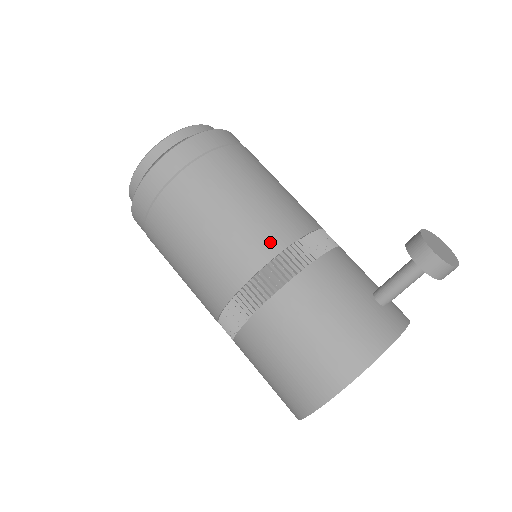
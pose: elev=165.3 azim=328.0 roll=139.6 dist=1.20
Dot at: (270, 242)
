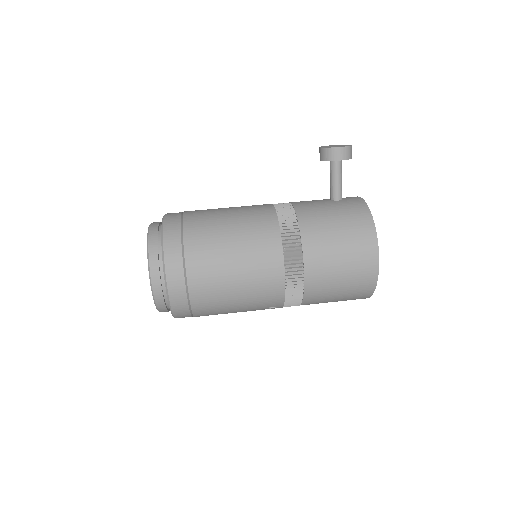
Dot at: (269, 227)
